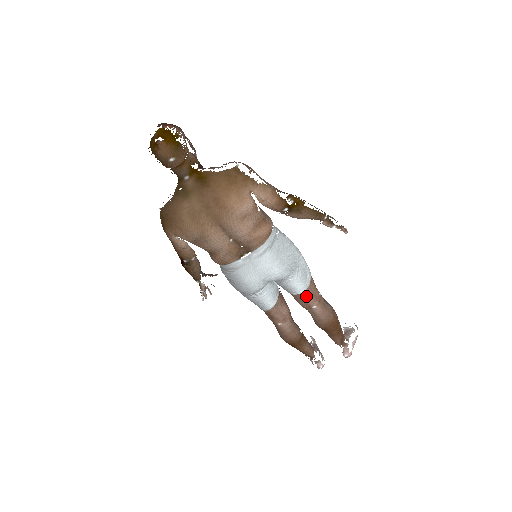
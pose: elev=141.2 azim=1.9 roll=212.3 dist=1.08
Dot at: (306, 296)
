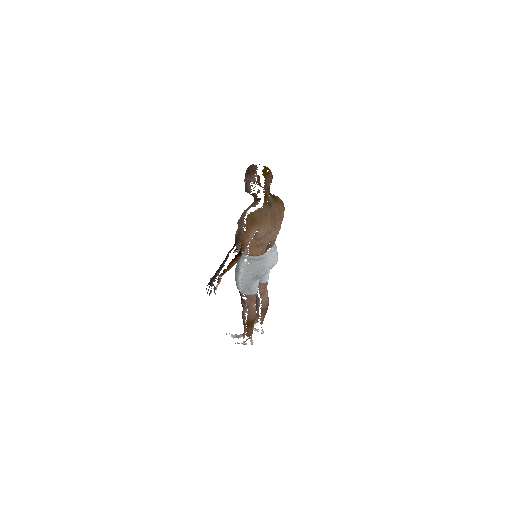
Dot at: (267, 284)
